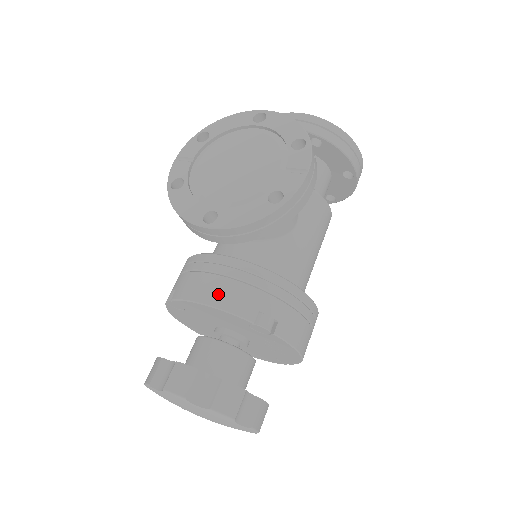
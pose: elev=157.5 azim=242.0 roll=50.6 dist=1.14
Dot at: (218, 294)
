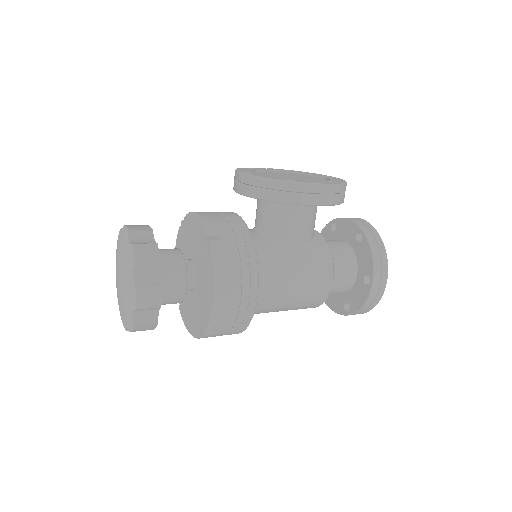
Dot at: (209, 215)
